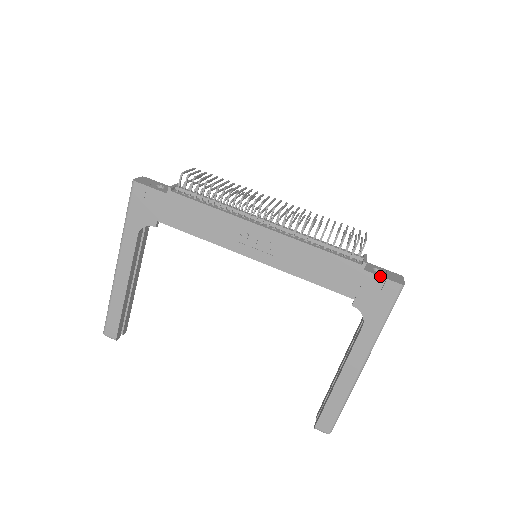
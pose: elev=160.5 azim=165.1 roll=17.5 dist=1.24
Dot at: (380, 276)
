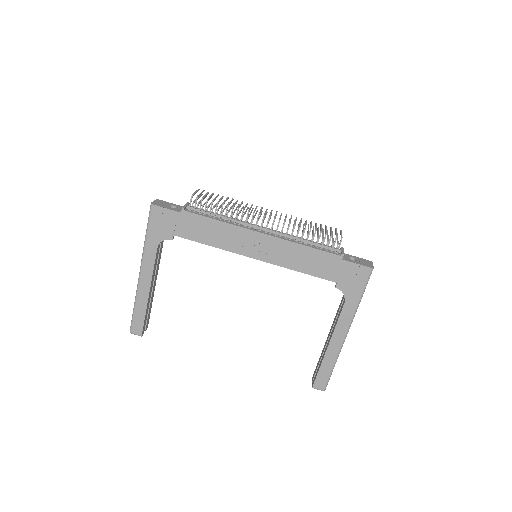
Dot at: (355, 263)
